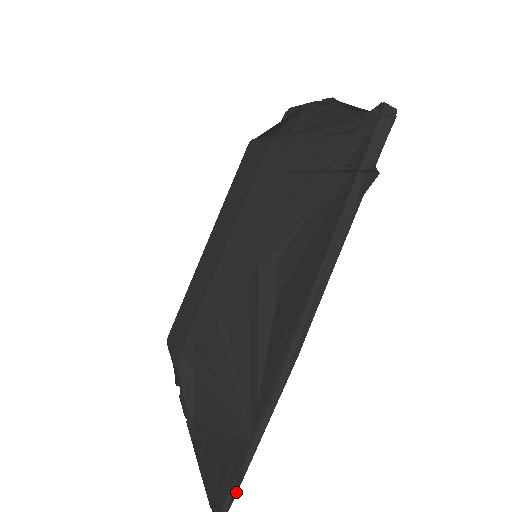
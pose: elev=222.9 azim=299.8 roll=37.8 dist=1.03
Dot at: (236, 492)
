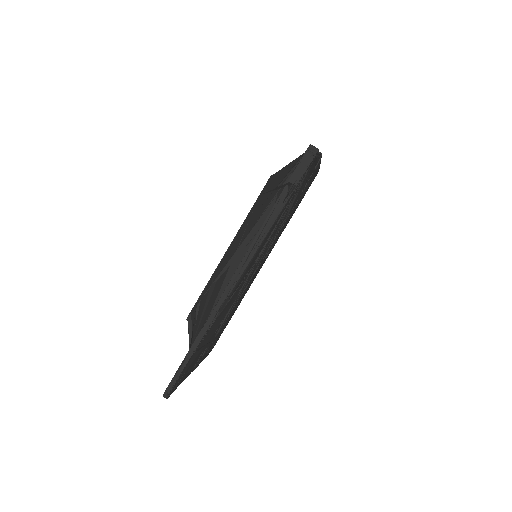
Dot at: (176, 381)
